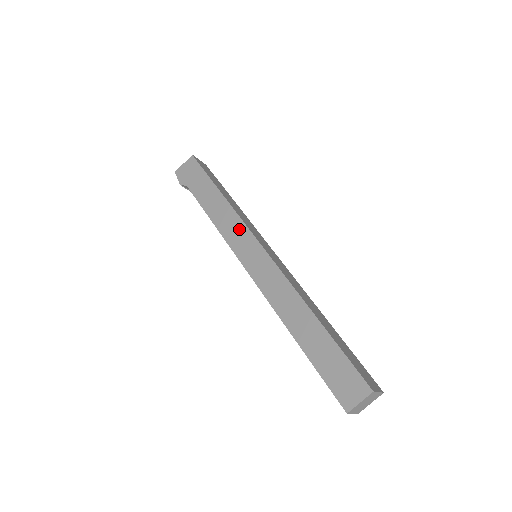
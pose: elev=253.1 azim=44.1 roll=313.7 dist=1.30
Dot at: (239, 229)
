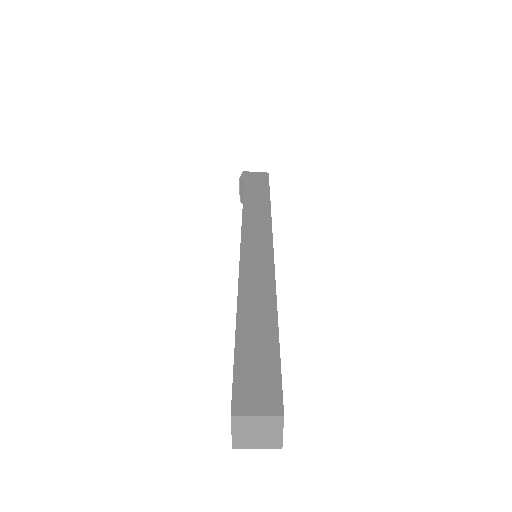
Dot at: (263, 226)
